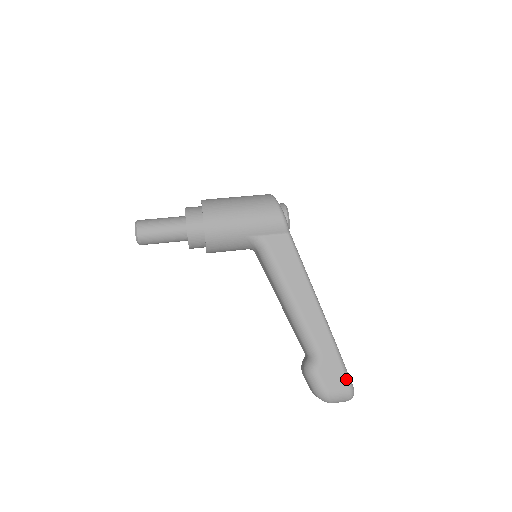
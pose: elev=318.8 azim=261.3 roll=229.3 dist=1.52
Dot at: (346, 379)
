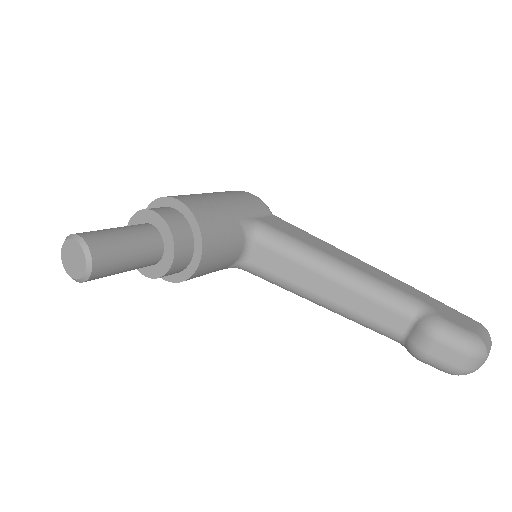
Dot at: (468, 317)
